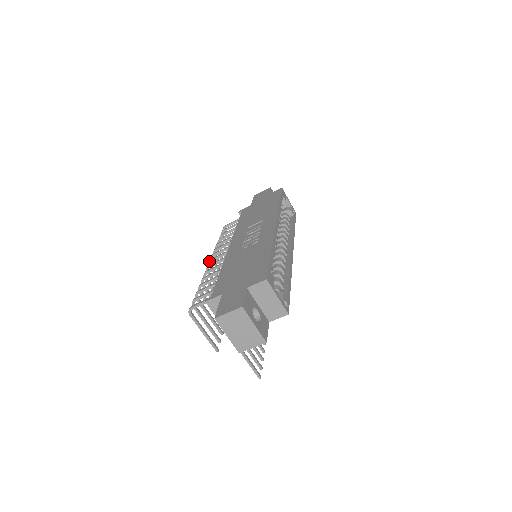
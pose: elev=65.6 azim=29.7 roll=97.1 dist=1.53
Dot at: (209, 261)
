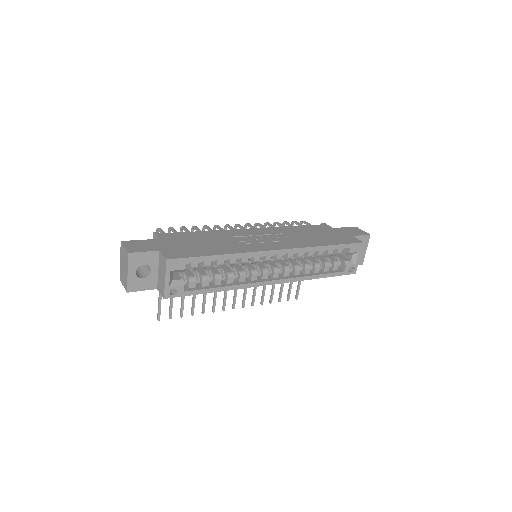
Dot at: occluded
